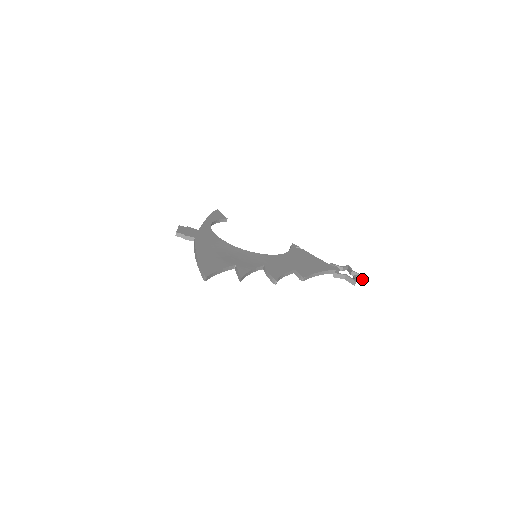
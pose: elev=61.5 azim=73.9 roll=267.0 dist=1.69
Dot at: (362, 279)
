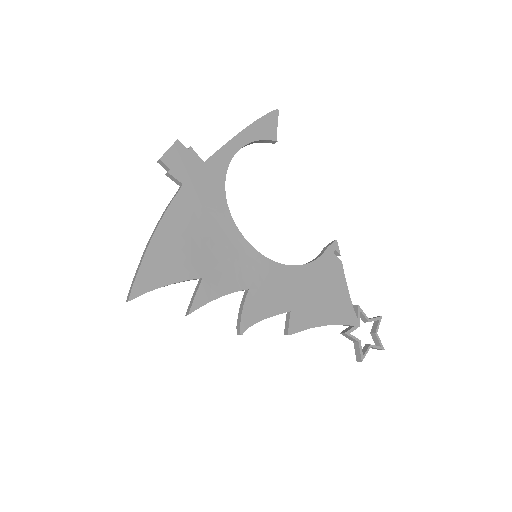
Dot at: (379, 349)
